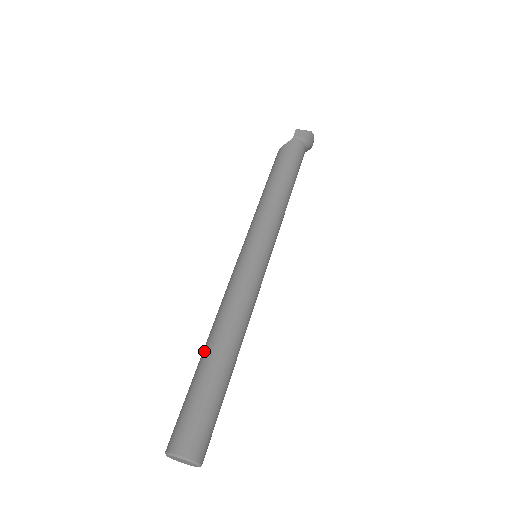
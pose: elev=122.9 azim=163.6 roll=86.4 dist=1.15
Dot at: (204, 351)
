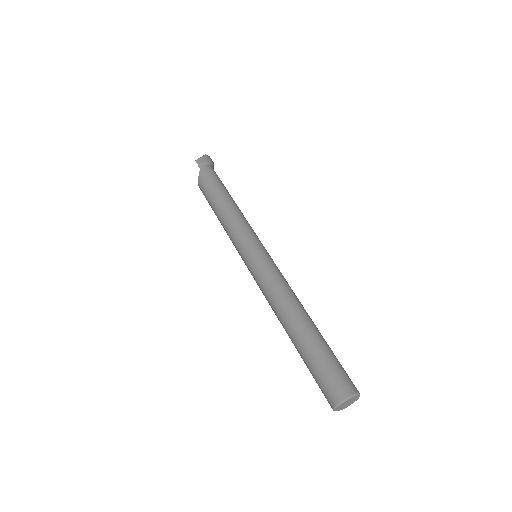
Dot at: (291, 334)
